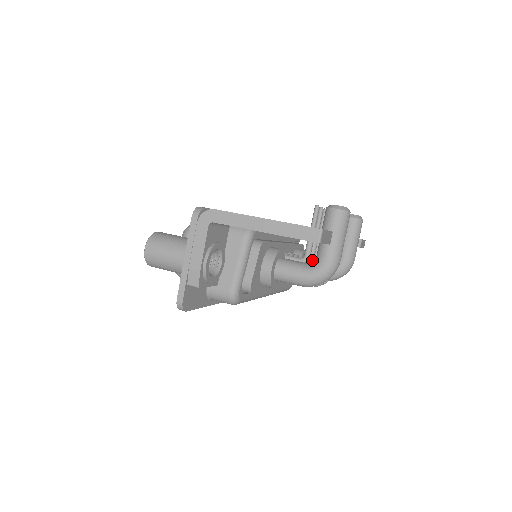
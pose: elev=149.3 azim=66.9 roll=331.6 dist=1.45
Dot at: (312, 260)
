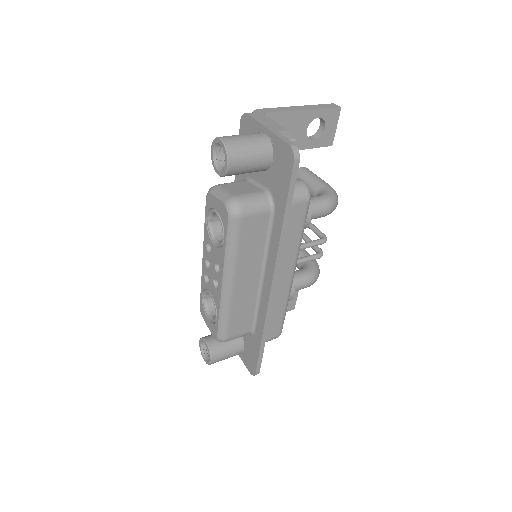
Dot at: occluded
